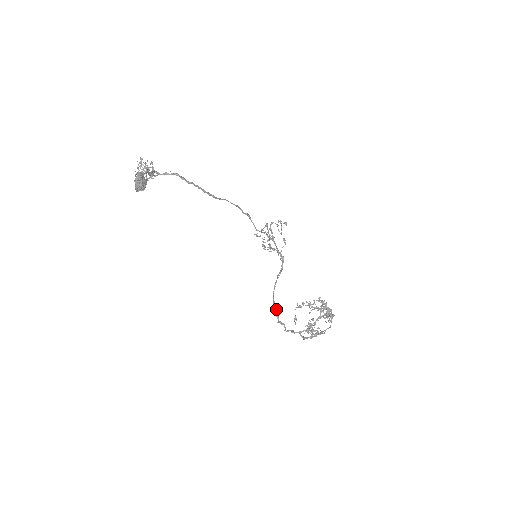
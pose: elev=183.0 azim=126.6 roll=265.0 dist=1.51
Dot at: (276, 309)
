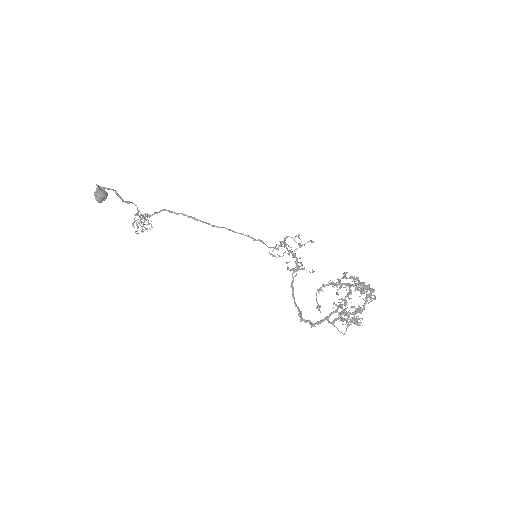
Dot at: (298, 309)
